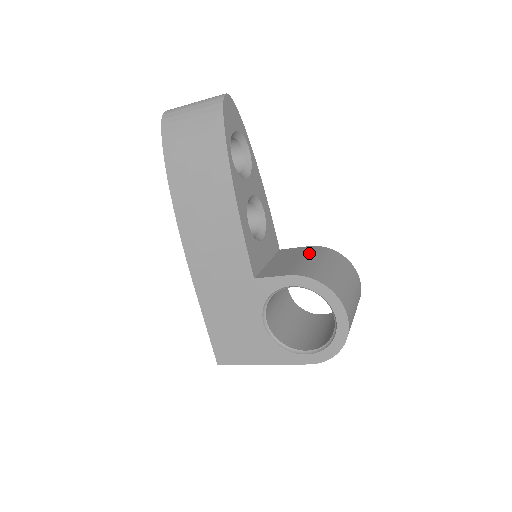
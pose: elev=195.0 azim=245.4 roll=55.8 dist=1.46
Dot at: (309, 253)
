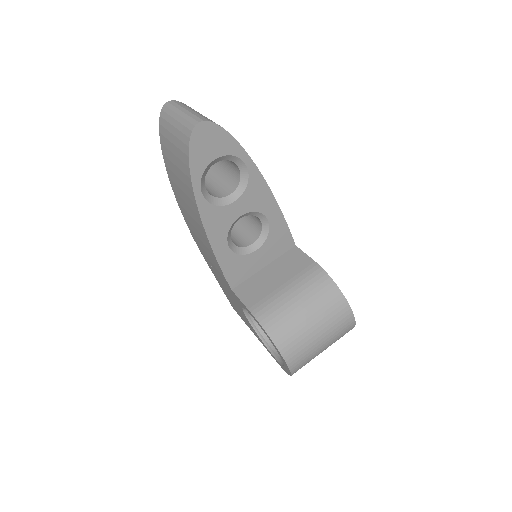
Dot at: (299, 278)
